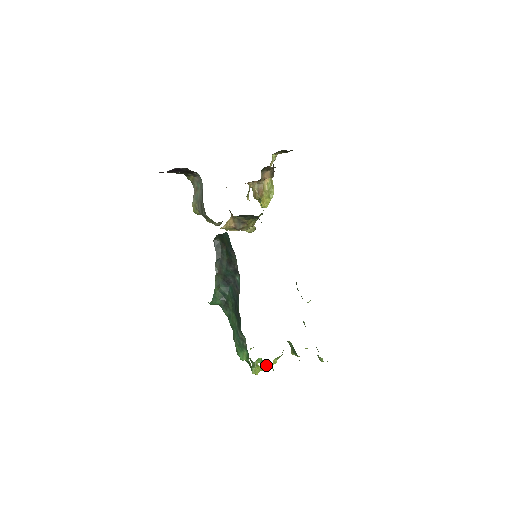
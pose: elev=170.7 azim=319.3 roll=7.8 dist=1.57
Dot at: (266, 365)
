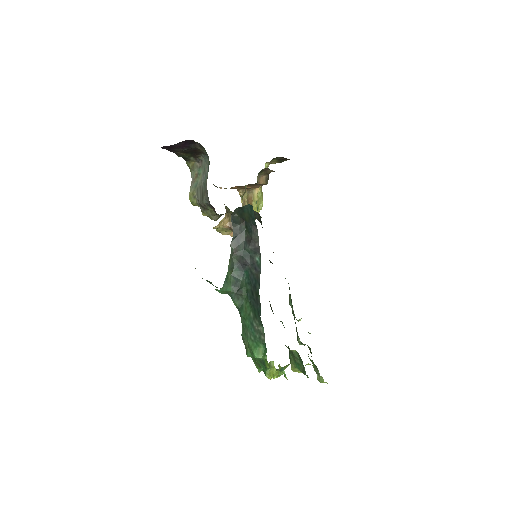
Dot at: (279, 369)
